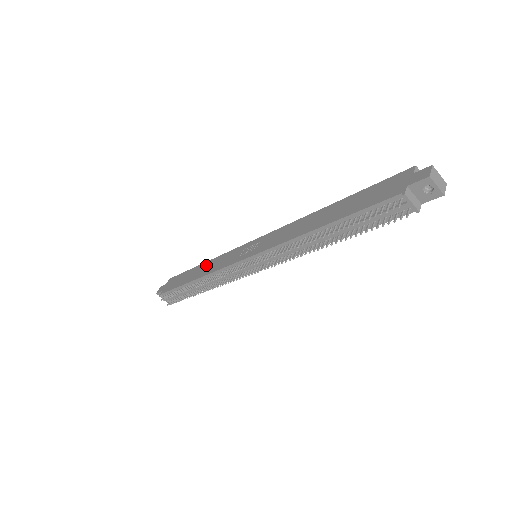
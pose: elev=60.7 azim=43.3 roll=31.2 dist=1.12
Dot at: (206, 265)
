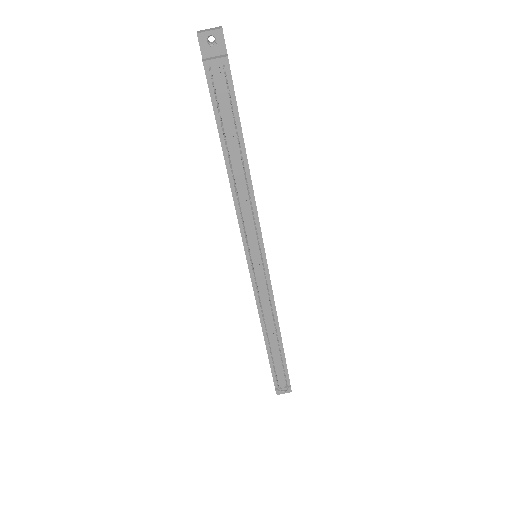
Dot at: occluded
